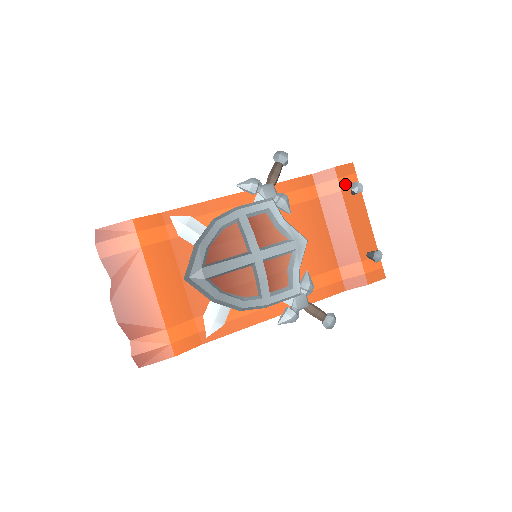
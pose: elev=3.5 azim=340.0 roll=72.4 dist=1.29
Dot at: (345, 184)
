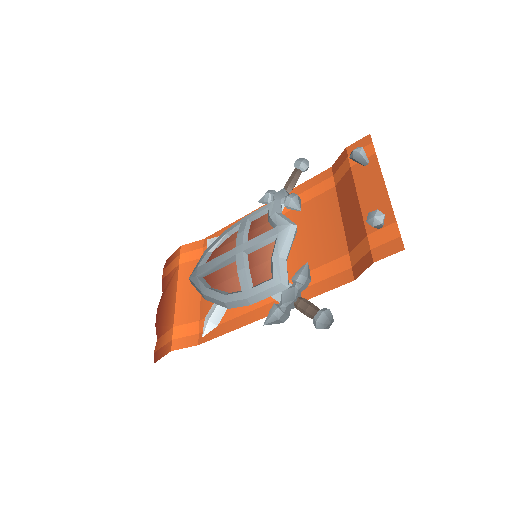
Dot at: occluded
